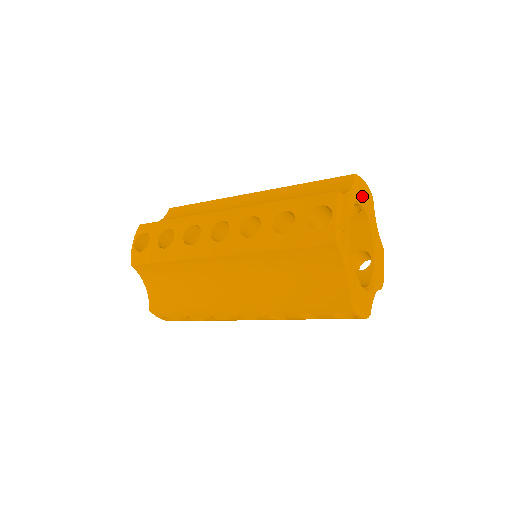
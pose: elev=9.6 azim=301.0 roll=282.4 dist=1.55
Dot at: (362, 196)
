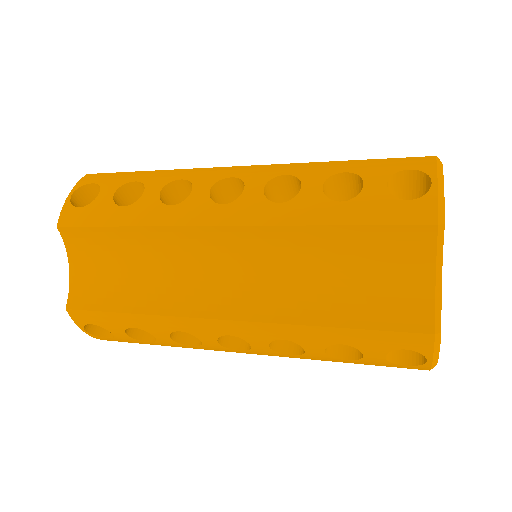
Dot at: occluded
